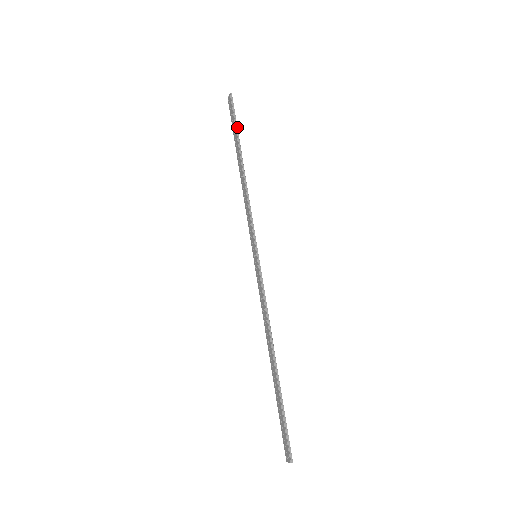
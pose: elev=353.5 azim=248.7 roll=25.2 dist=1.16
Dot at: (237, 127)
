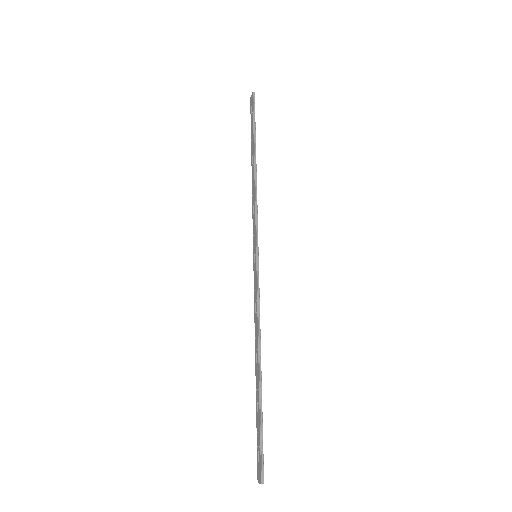
Dot at: (255, 125)
